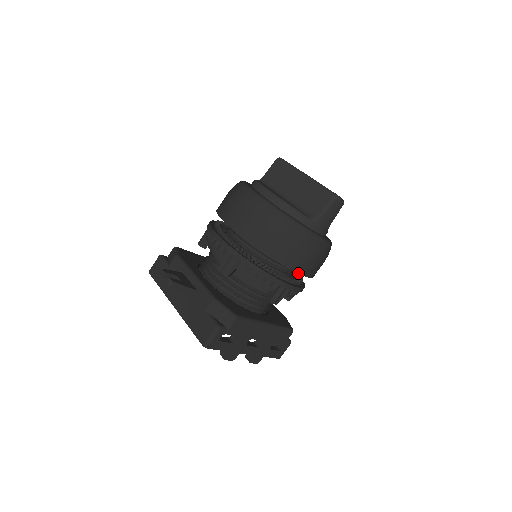
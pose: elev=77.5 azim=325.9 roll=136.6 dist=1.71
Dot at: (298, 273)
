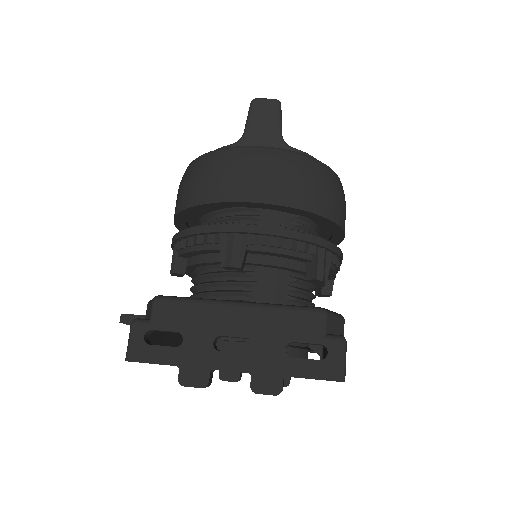
Dot at: (237, 202)
